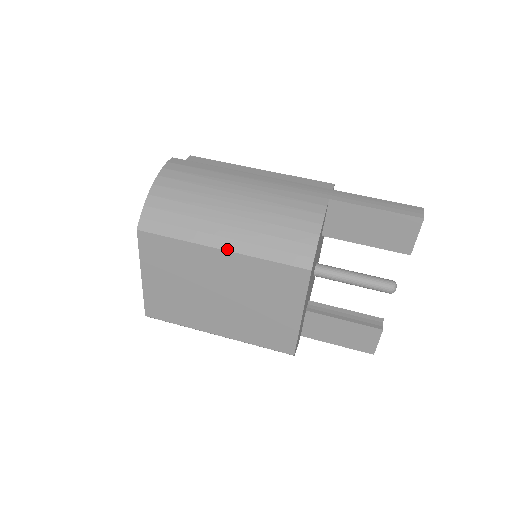
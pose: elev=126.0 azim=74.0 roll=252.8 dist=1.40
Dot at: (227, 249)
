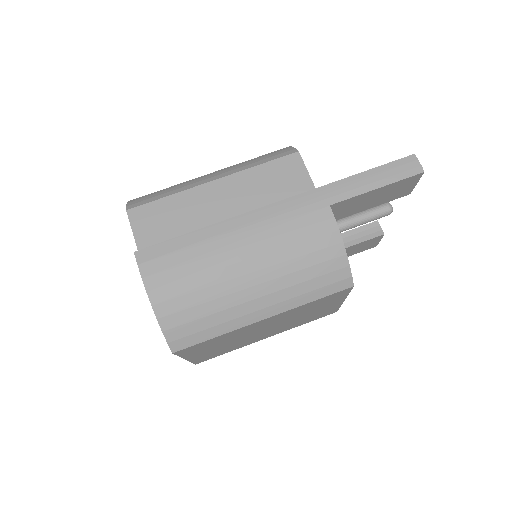
Dot at: (270, 316)
